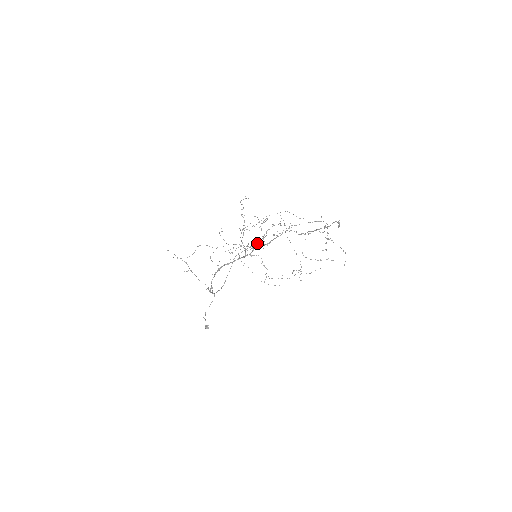
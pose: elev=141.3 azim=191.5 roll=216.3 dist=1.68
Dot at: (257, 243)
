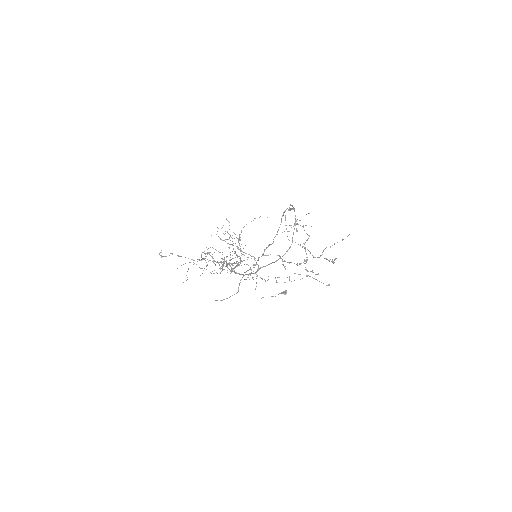
Dot at: occluded
